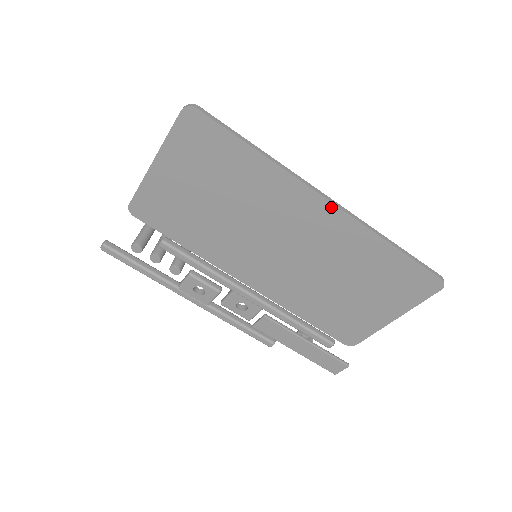
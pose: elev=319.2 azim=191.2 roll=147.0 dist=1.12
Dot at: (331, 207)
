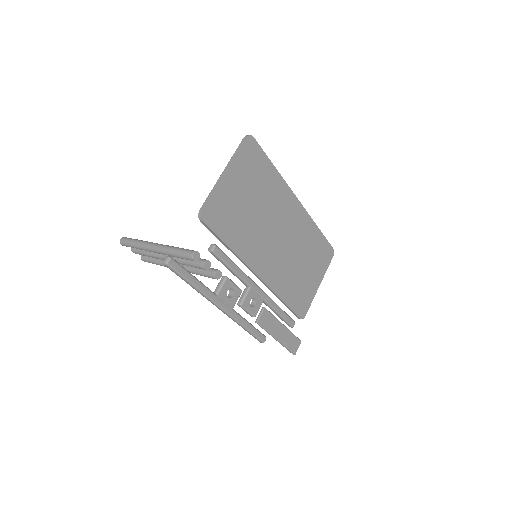
Dot at: (299, 204)
